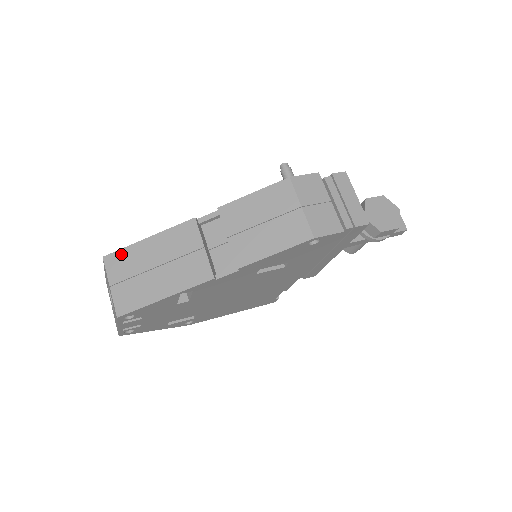
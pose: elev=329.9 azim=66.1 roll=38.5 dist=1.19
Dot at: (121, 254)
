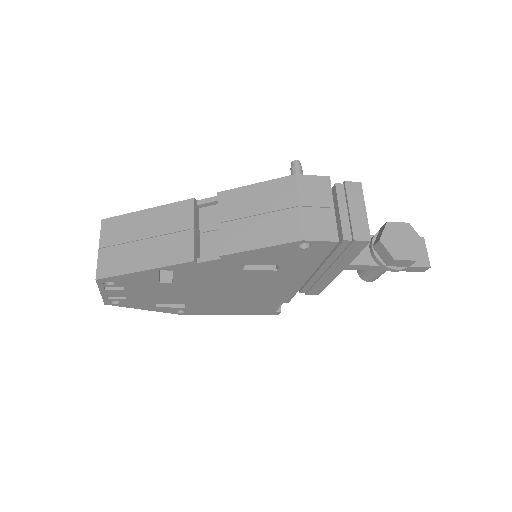
Dot at: (118, 220)
